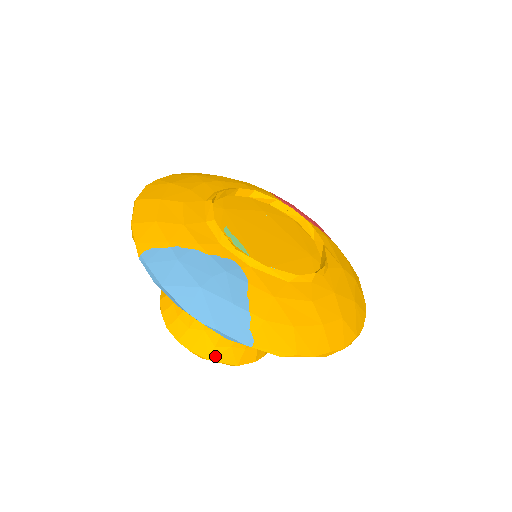
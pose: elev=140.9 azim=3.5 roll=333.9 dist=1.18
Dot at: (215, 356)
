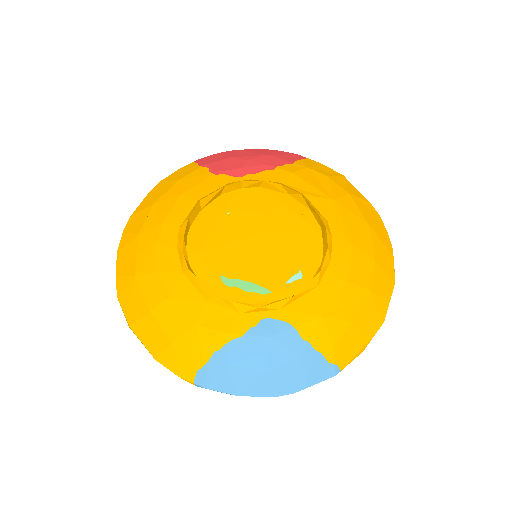
Dot at: occluded
